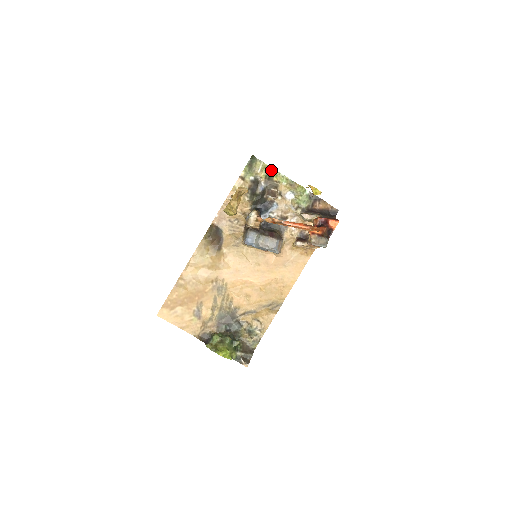
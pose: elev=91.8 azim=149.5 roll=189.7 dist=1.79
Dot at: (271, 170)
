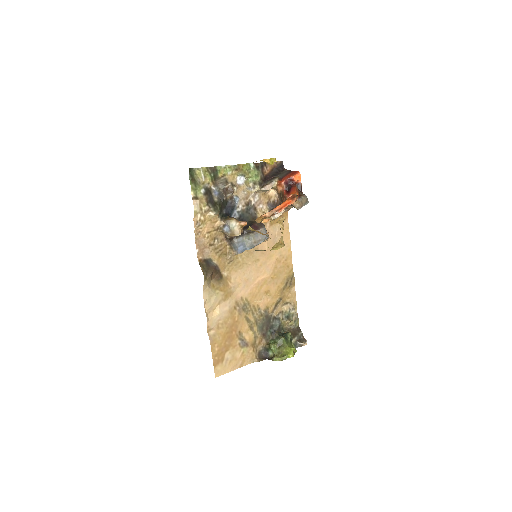
Dot at: (212, 170)
